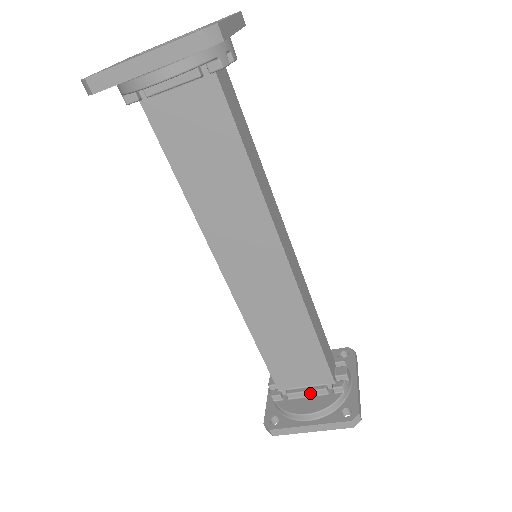
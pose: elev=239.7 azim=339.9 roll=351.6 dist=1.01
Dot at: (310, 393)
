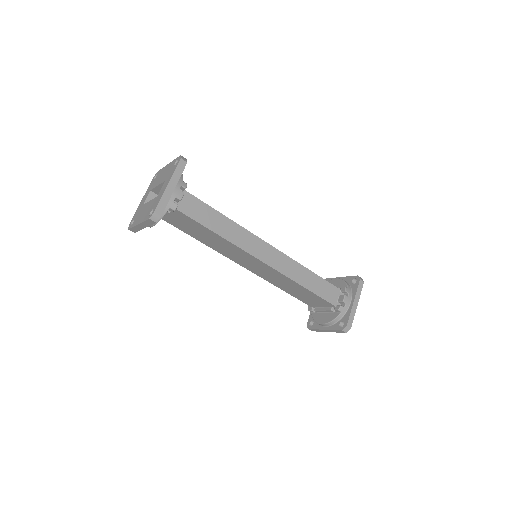
Dot at: (325, 311)
